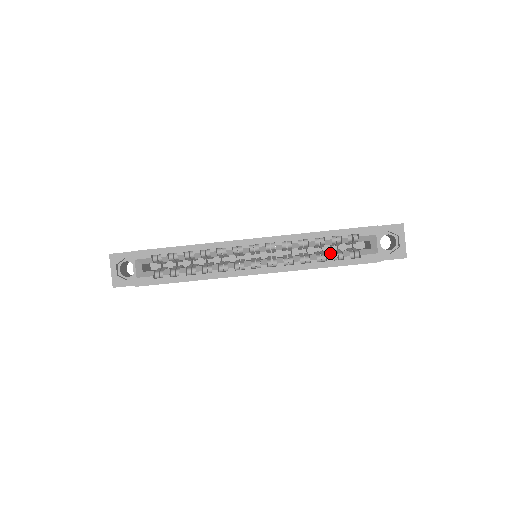
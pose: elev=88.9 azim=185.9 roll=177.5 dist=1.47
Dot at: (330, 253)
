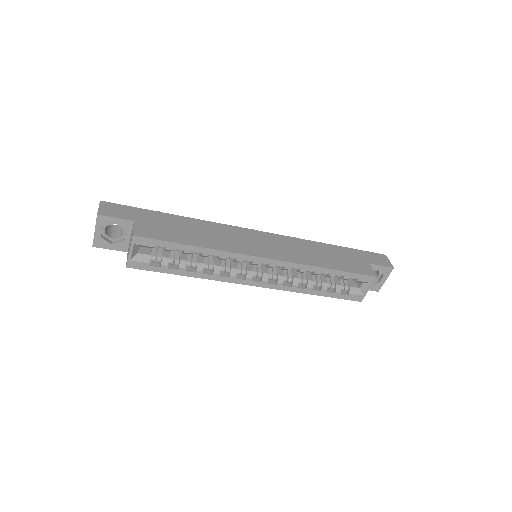
Dot at: (326, 284)
